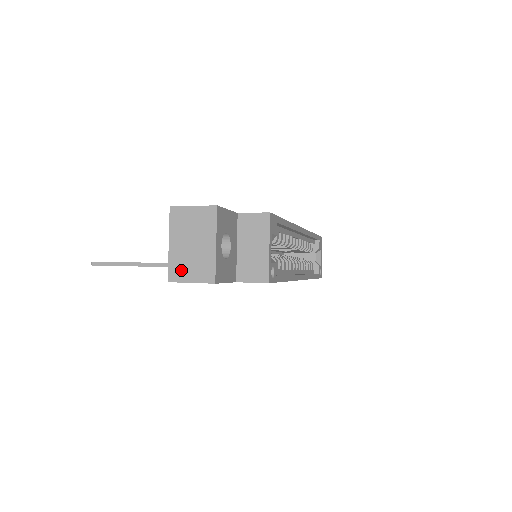
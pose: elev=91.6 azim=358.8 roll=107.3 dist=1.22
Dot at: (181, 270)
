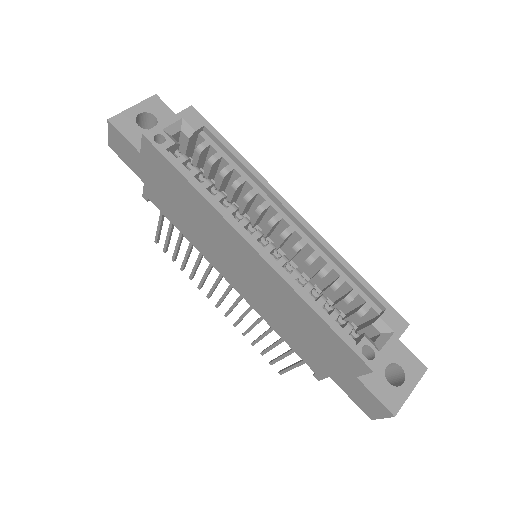
Dot at: occluded
